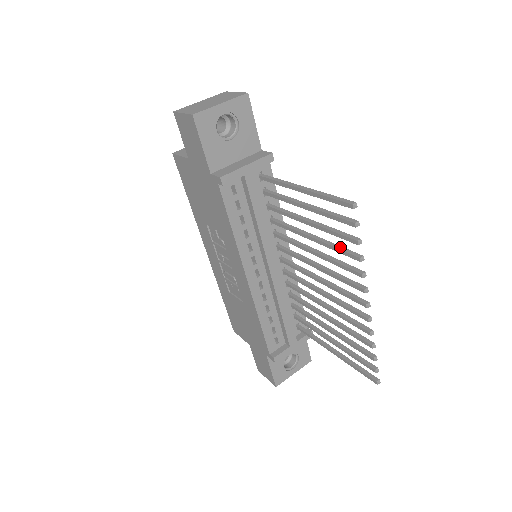
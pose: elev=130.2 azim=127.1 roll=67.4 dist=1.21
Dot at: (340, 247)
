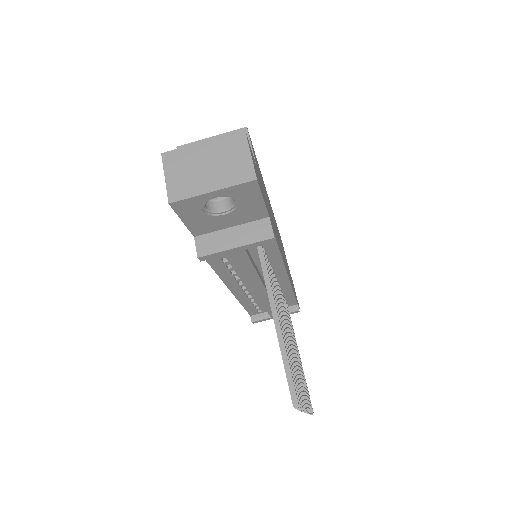
Dot at: occluded
